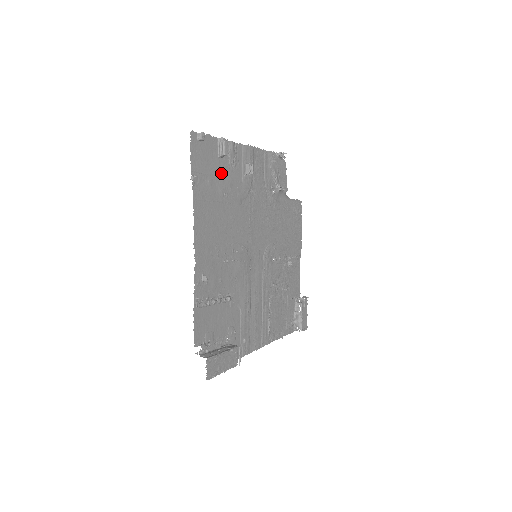
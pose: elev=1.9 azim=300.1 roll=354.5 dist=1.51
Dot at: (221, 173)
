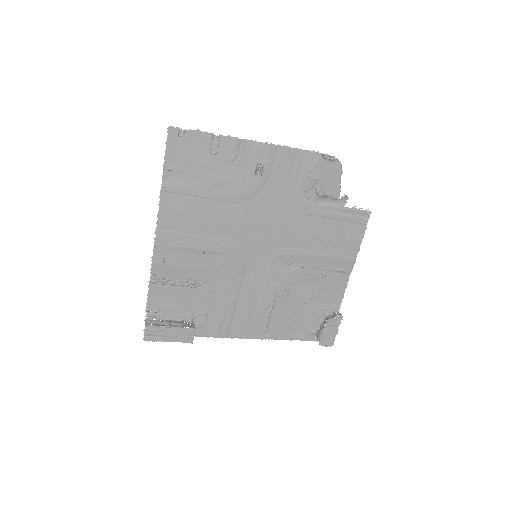
Dot at: (212, 169)
